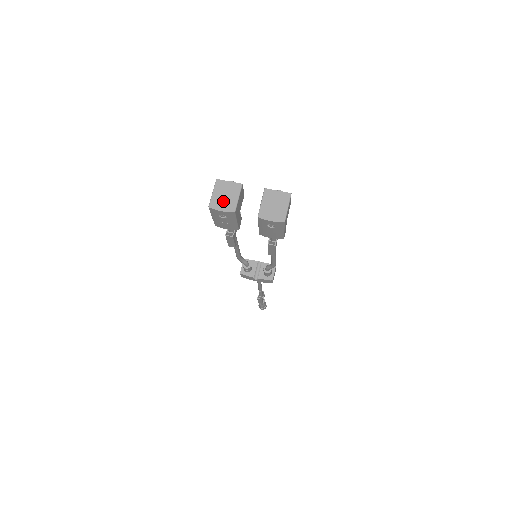
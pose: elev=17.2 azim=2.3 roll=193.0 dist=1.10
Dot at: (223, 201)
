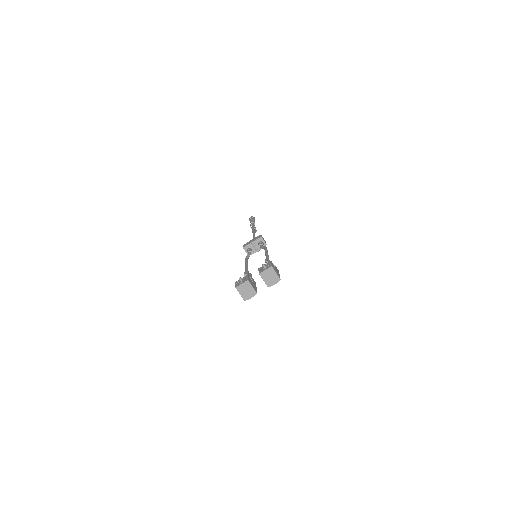
Dot at: (248, 294)
